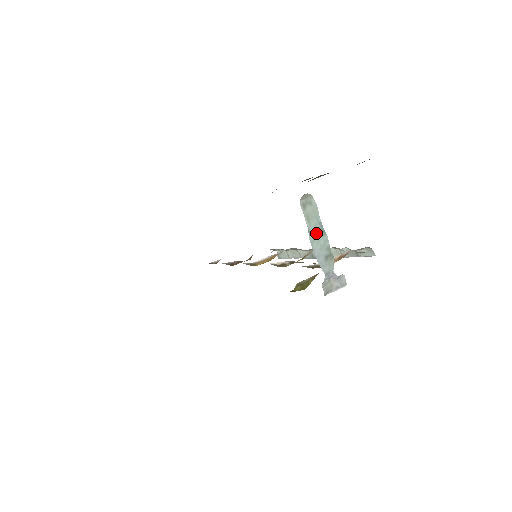
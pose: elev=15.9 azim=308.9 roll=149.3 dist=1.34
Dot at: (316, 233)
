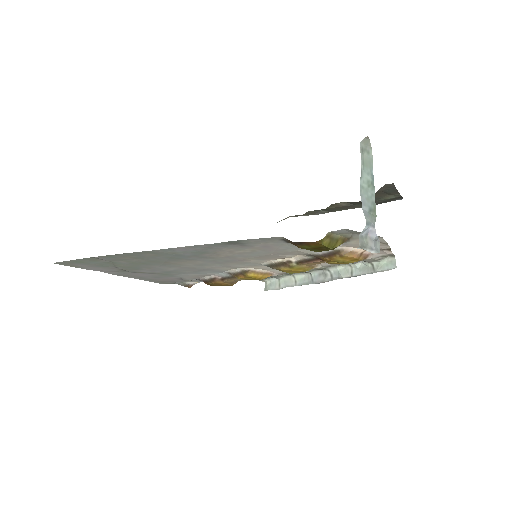
Dot at: (366, 182)
